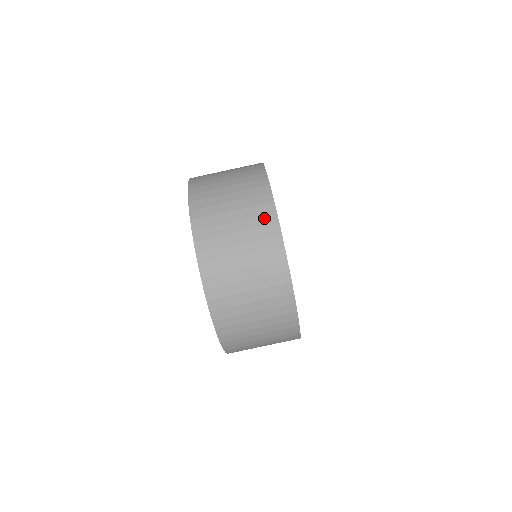
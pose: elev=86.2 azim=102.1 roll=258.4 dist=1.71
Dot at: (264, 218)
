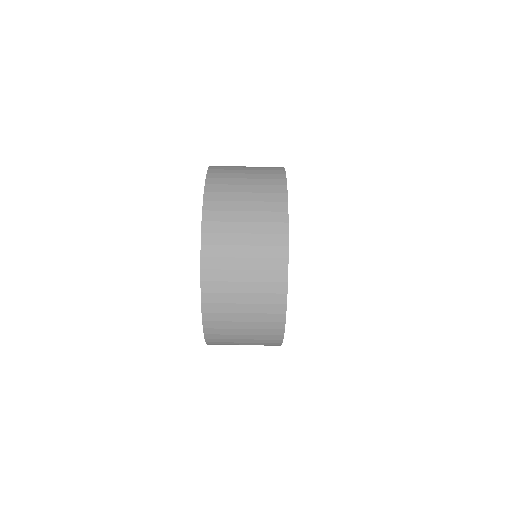
Dot at: (275, 214)
